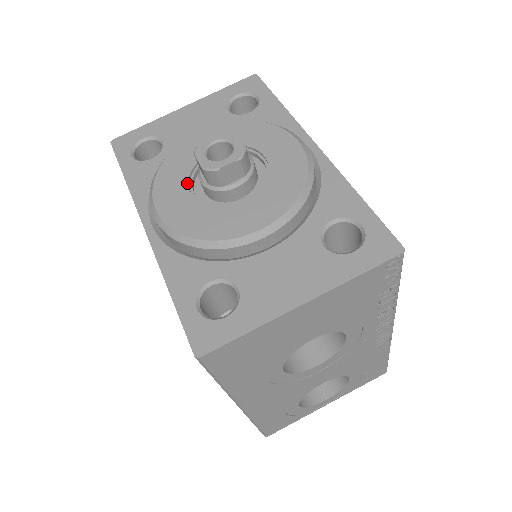
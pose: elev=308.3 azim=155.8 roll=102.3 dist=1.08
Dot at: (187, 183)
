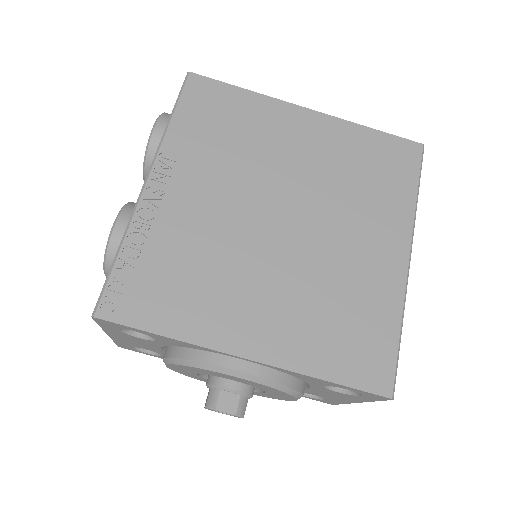
Dot at: occluded
